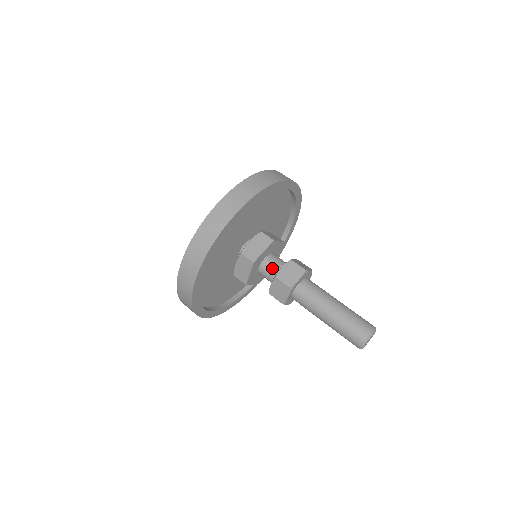
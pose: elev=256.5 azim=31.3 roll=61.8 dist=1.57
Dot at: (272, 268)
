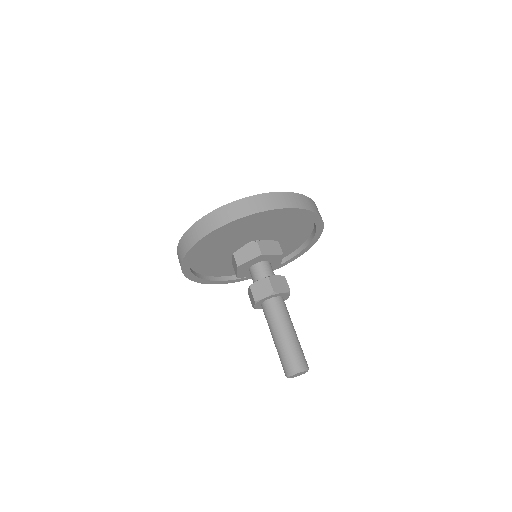
Dot at: (256, 275)
